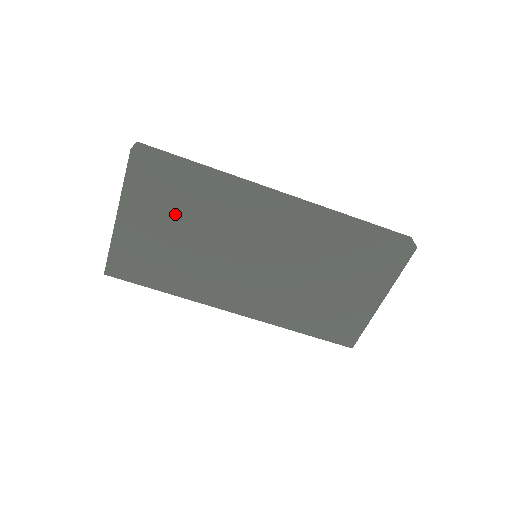
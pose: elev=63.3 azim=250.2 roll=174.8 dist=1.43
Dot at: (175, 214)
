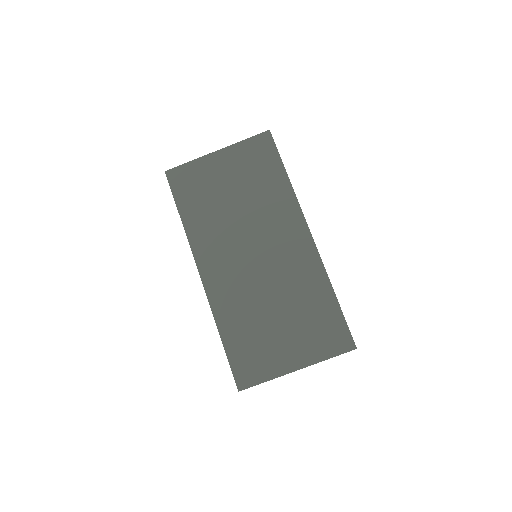
Dot at: (248, 181)
